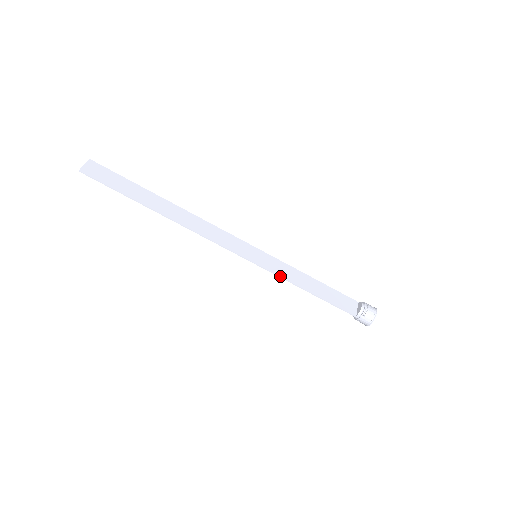
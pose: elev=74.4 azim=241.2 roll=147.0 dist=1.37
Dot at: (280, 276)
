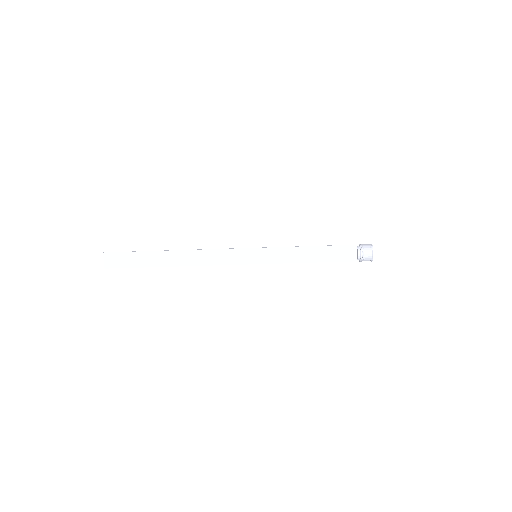
Dot at: (281, 263)
